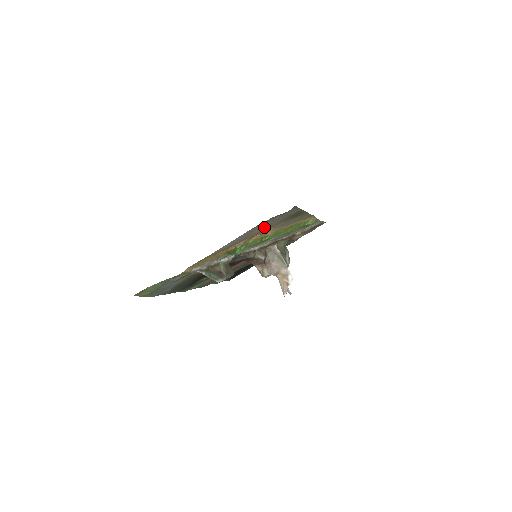
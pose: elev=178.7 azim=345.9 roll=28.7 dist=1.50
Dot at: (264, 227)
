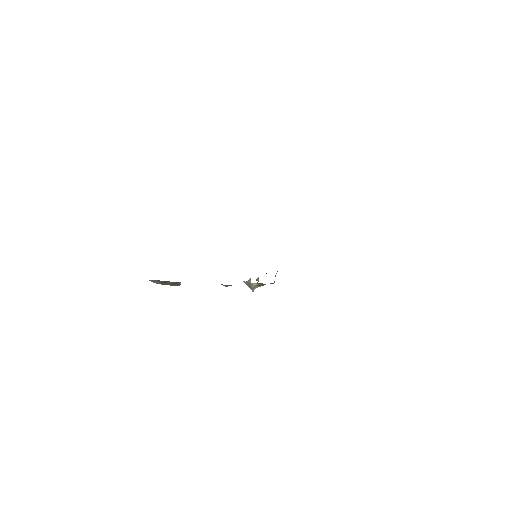
Dot at: occluded
